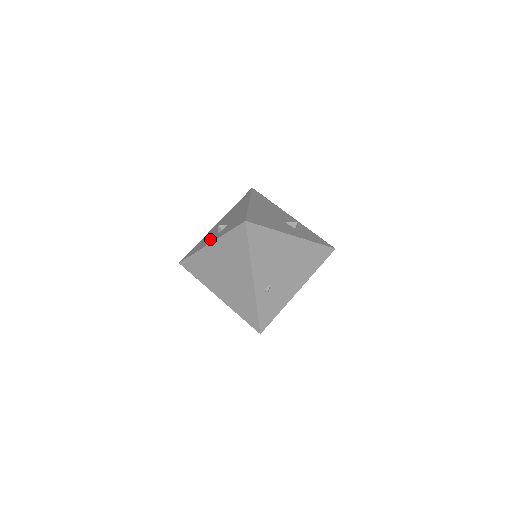
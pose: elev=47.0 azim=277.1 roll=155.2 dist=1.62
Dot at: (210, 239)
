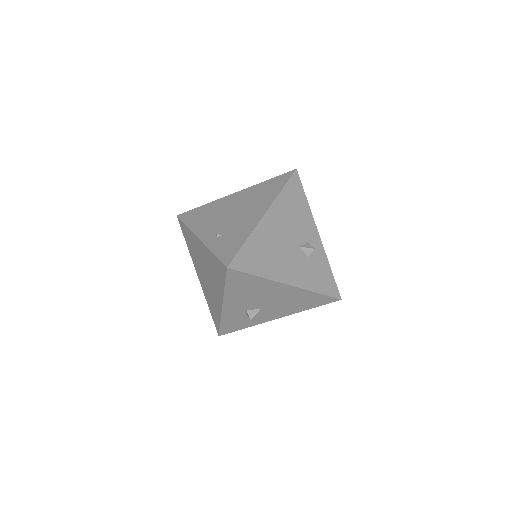
Dot at: occluded
